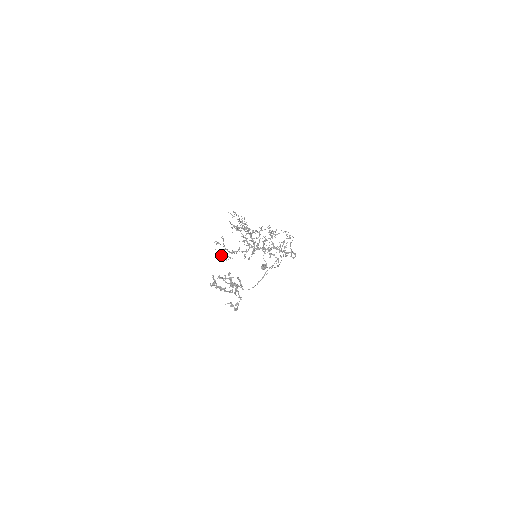
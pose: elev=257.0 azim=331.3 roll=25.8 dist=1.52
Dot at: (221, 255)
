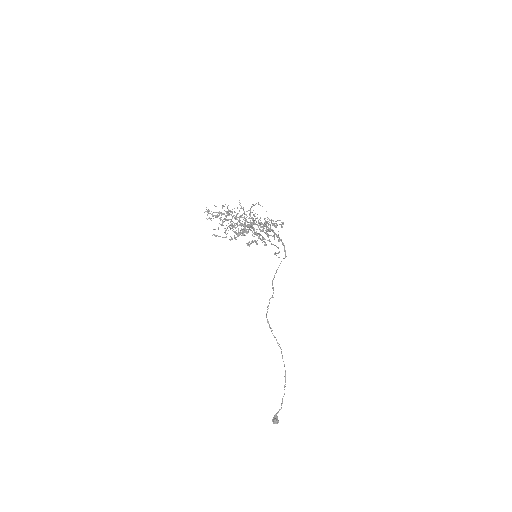
Dot at: occluded
